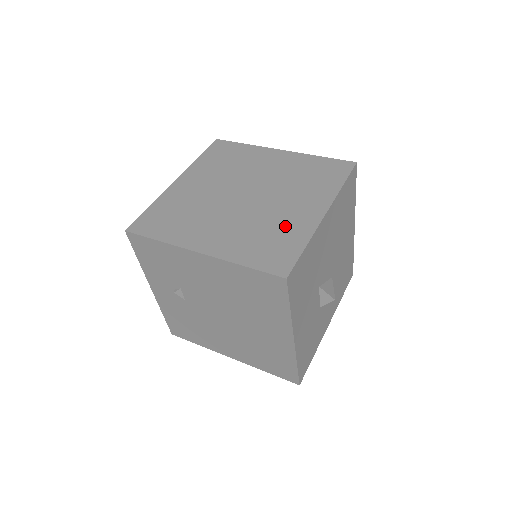
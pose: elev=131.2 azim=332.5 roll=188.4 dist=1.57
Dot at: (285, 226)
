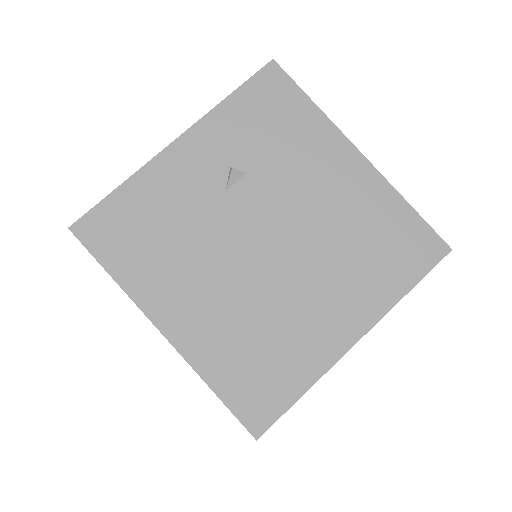
Dot at: occluded
